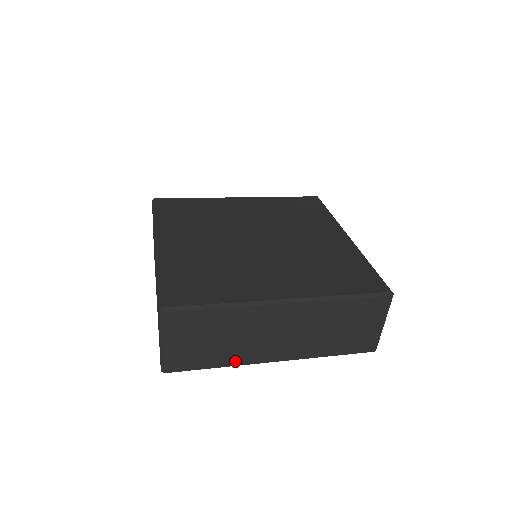
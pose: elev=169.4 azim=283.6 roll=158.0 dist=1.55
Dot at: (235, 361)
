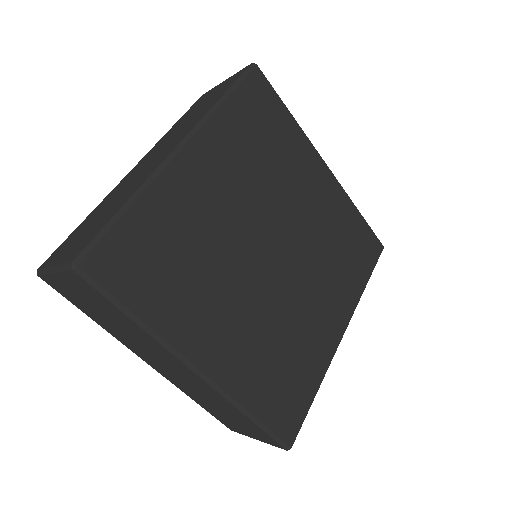
Dot at: occluded
